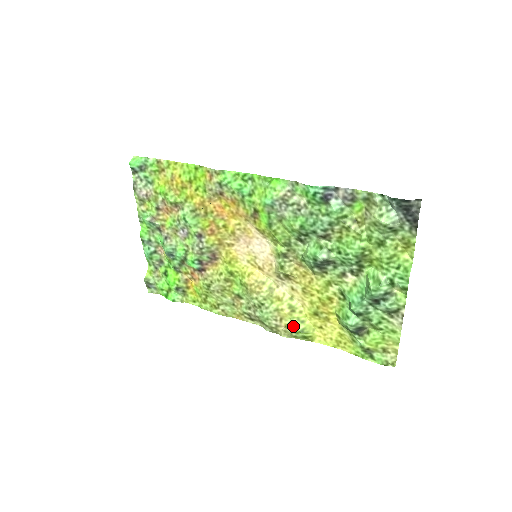
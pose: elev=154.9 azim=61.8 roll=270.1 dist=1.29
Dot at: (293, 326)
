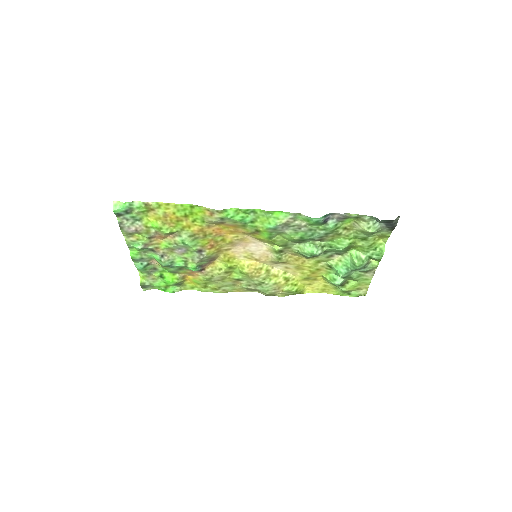
Dot at: (289, 290)
